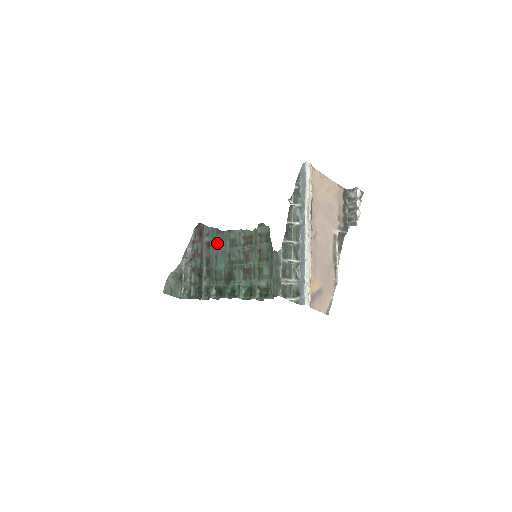
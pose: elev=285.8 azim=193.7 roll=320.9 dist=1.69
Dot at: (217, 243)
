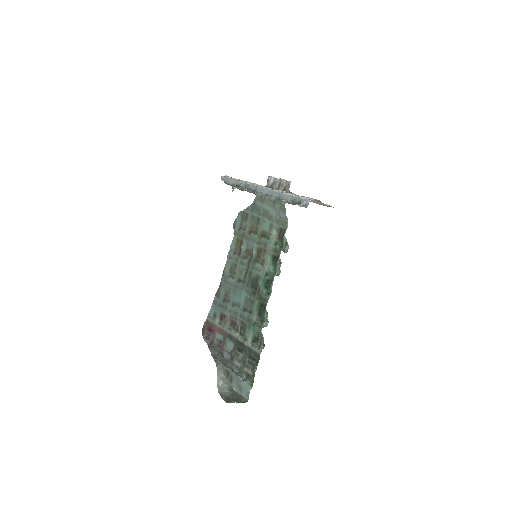
Dot at: (225, 299)
